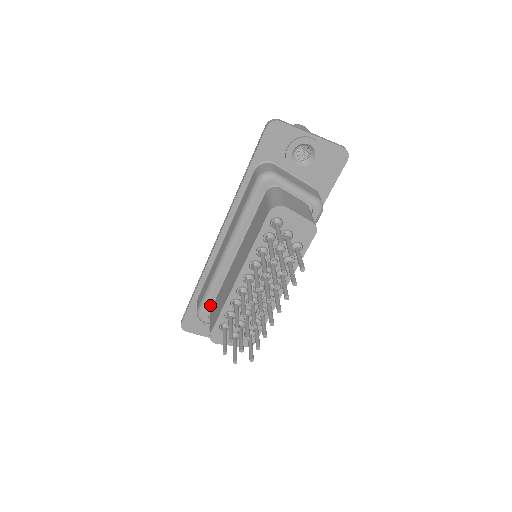
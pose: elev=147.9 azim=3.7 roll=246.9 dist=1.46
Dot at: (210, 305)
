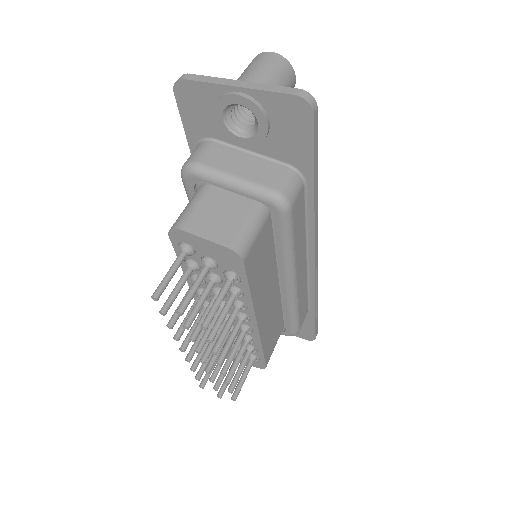
Dot at: occluded
